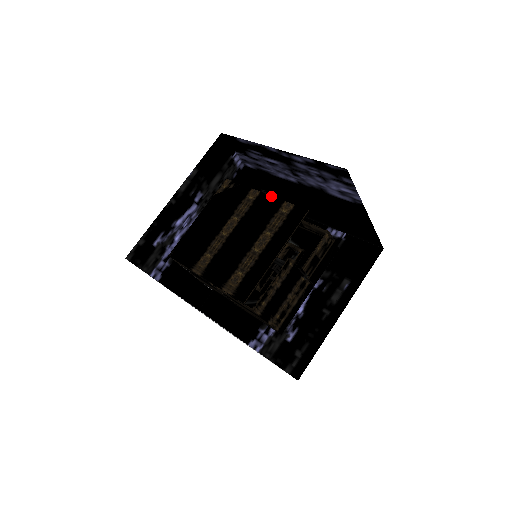
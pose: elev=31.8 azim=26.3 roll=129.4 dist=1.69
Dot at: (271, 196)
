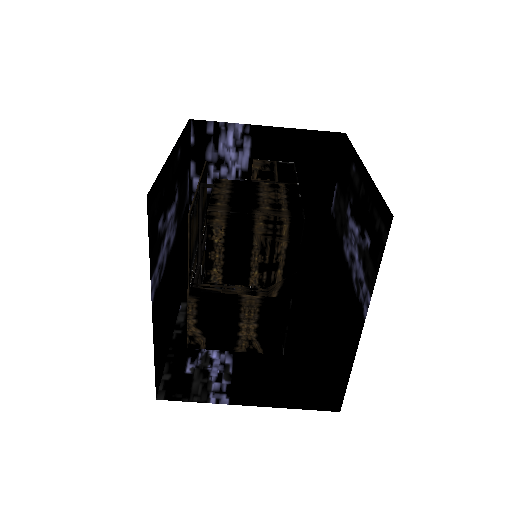
Dot at: occluded
